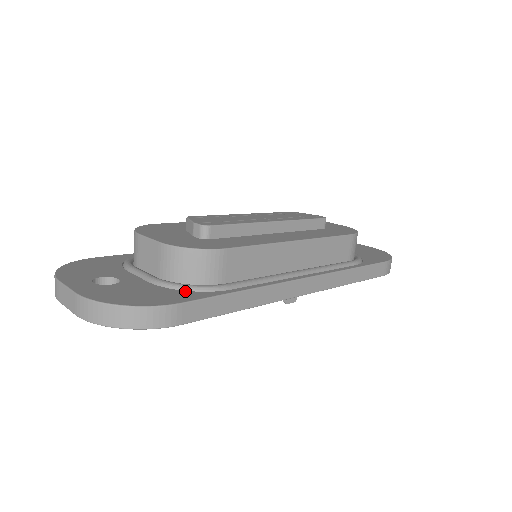
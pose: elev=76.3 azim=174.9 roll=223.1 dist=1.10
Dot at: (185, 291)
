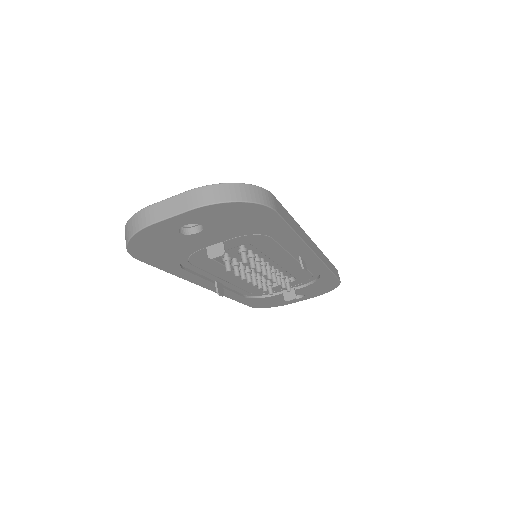
Dot at: occluded
